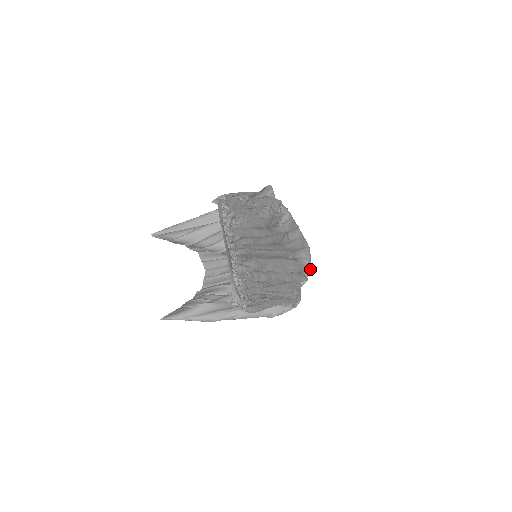
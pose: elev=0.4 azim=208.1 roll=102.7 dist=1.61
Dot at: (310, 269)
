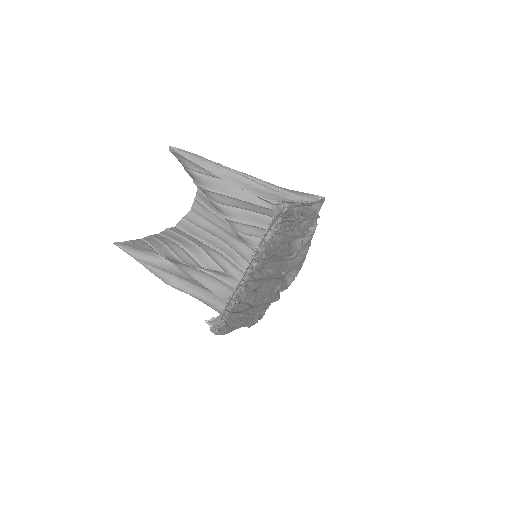
Dot at: (287, 288)
